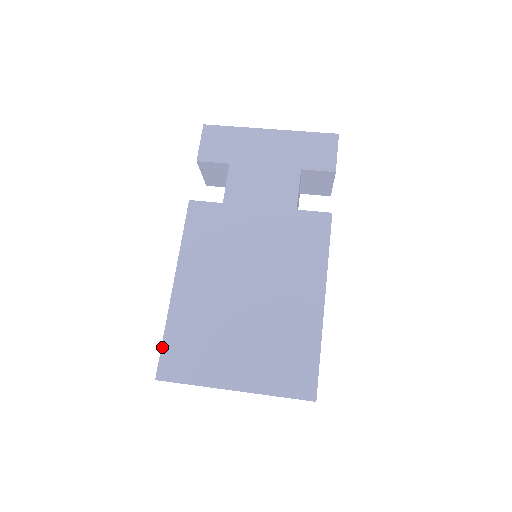
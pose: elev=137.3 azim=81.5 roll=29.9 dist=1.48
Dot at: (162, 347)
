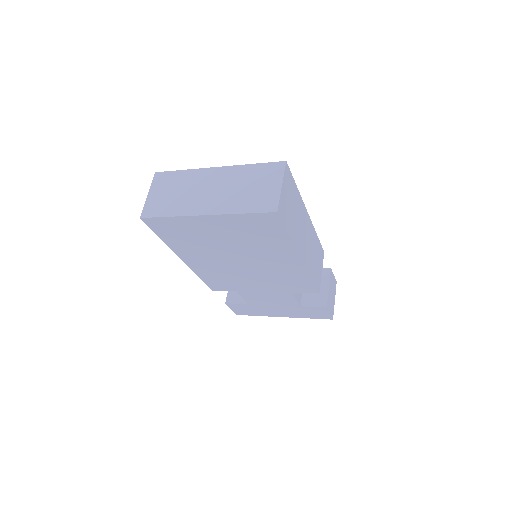
Dot at: occluded
